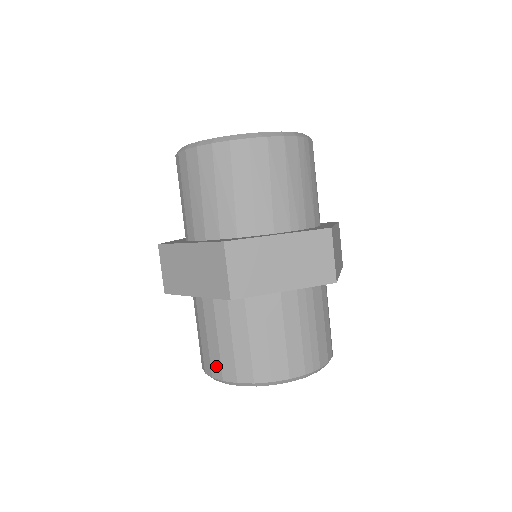
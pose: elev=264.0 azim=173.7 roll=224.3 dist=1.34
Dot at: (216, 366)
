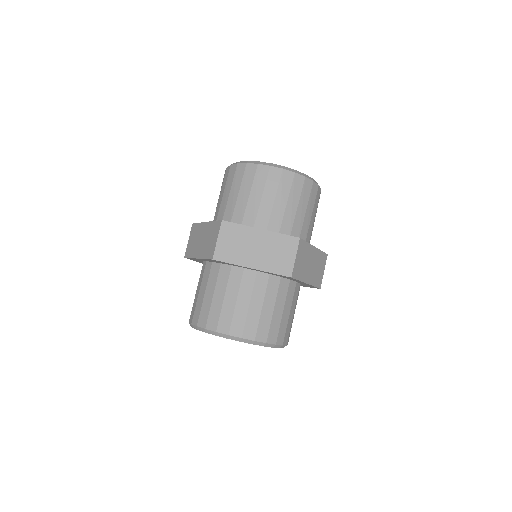
Dot at: (238, 326)
